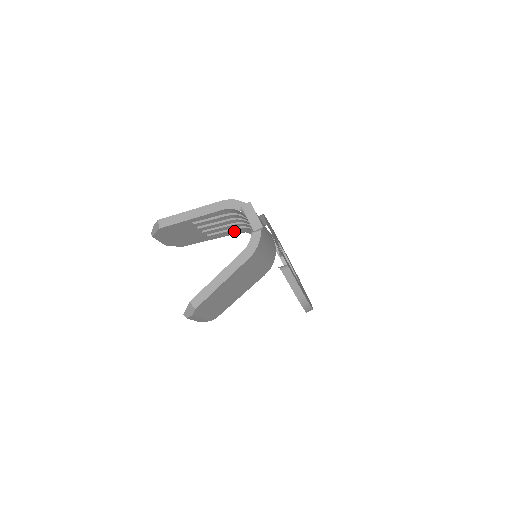
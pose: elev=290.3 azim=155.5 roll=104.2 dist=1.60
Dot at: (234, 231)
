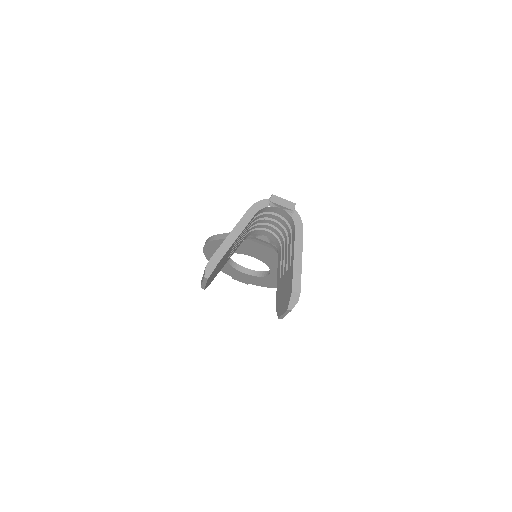
Dot at: (241, 242)
